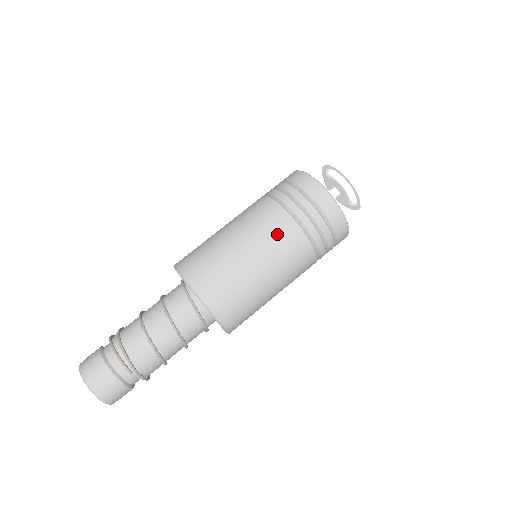
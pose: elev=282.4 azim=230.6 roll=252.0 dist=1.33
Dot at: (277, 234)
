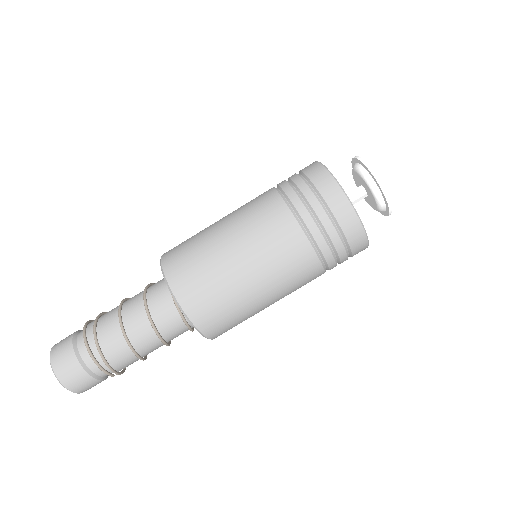
Dot at: (294, 270)
